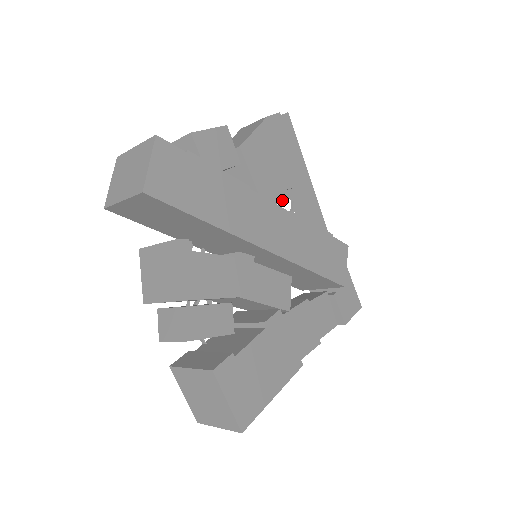
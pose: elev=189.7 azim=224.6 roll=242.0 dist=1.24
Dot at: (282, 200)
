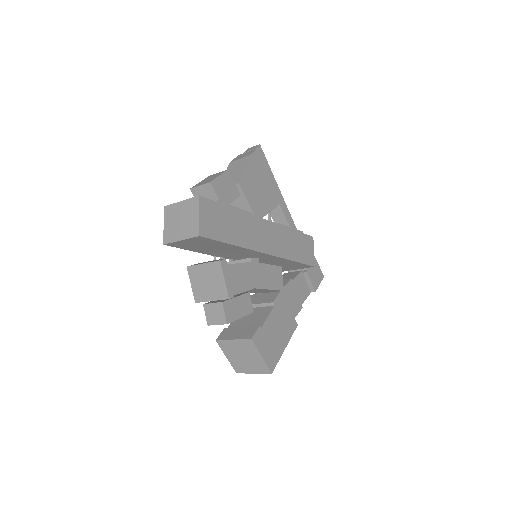
Dot at: (267, 213)
